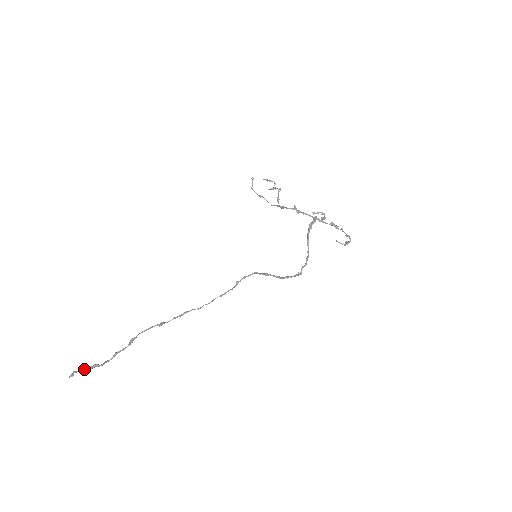
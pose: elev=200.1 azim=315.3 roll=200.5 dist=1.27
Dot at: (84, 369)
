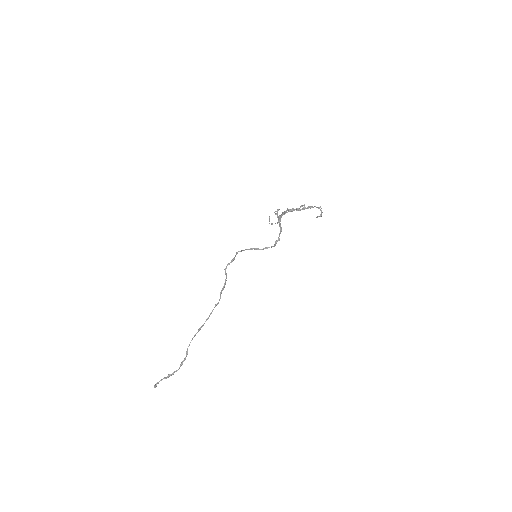
Dot at: occluded
